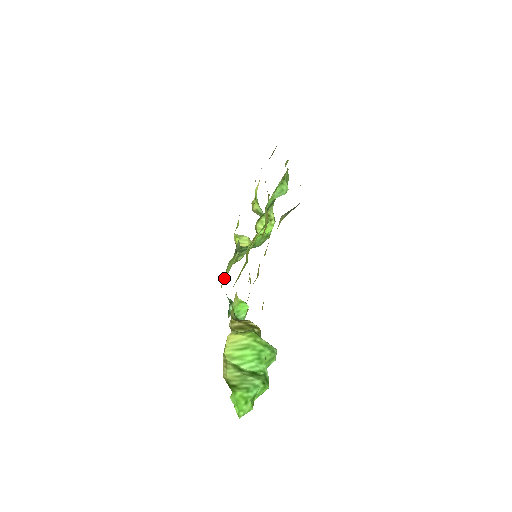
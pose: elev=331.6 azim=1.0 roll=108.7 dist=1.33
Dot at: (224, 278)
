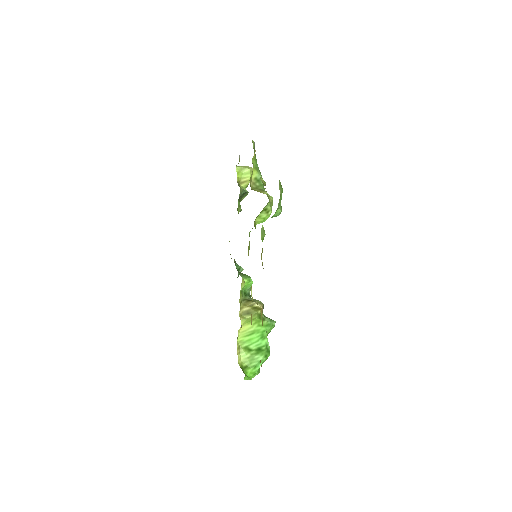
Dot at: occluded
